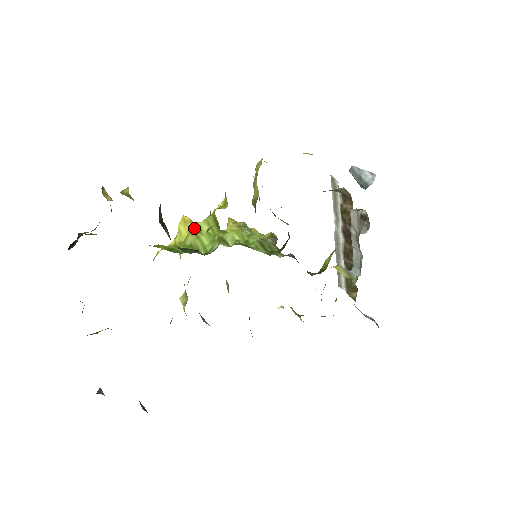
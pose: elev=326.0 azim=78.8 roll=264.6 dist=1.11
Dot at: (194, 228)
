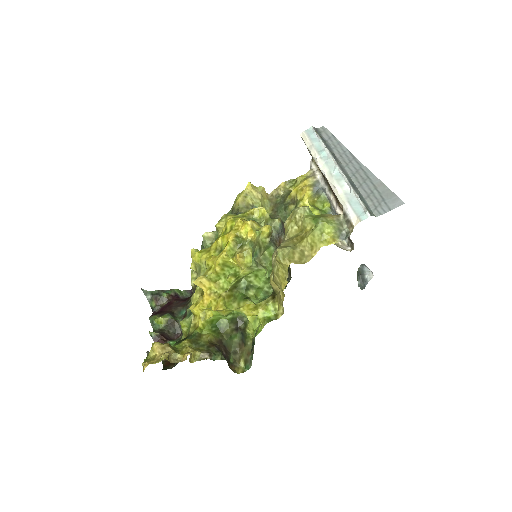
Dot at: (227, 311)
